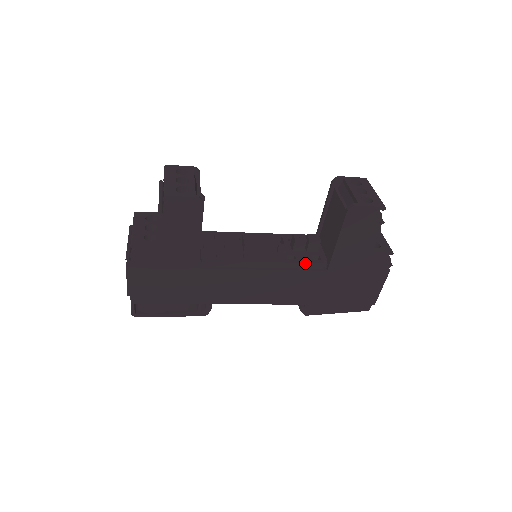
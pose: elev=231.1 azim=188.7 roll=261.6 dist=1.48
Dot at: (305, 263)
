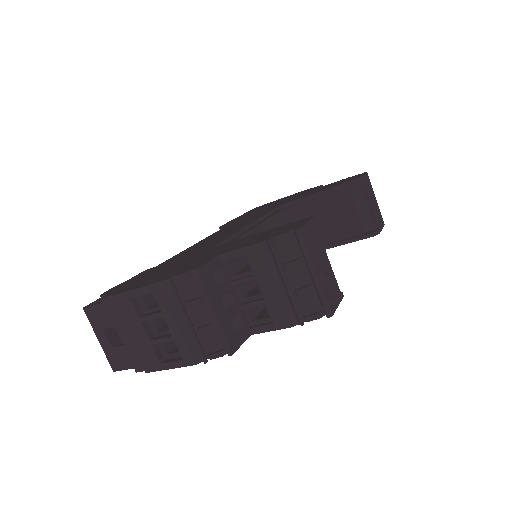
Dot at: occluded
